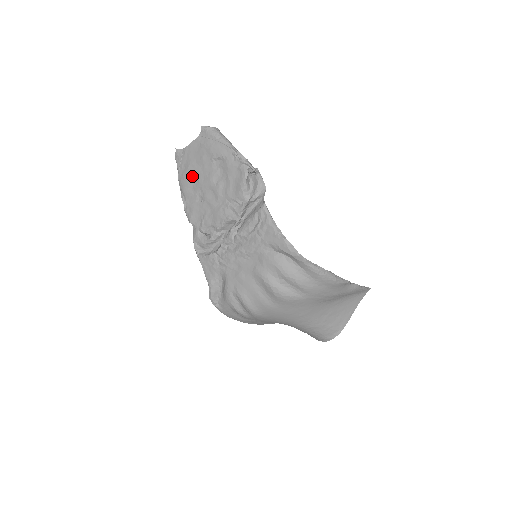
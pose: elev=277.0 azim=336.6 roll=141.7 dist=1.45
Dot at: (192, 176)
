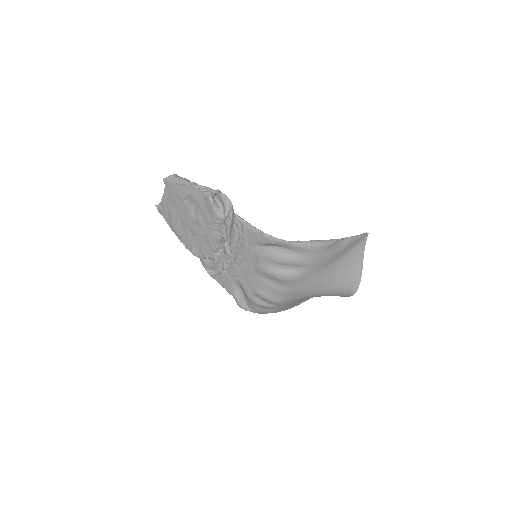
Dot at: (177, 220)
